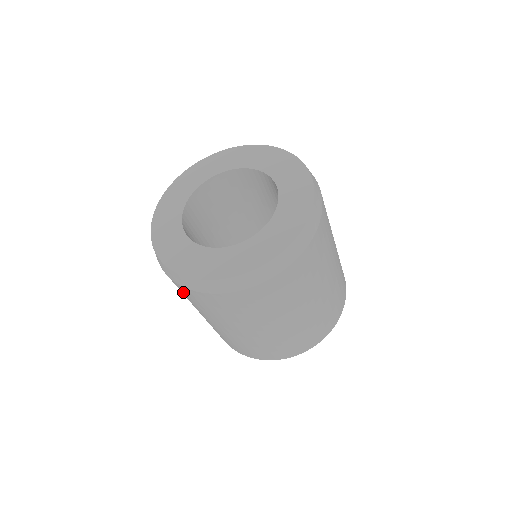
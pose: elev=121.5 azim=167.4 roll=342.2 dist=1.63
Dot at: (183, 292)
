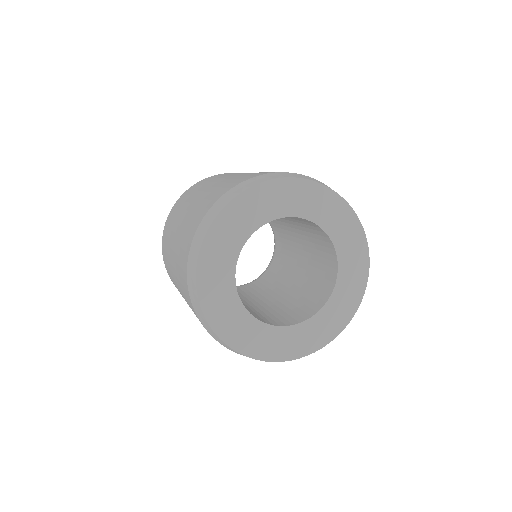
Dot at: occluded
